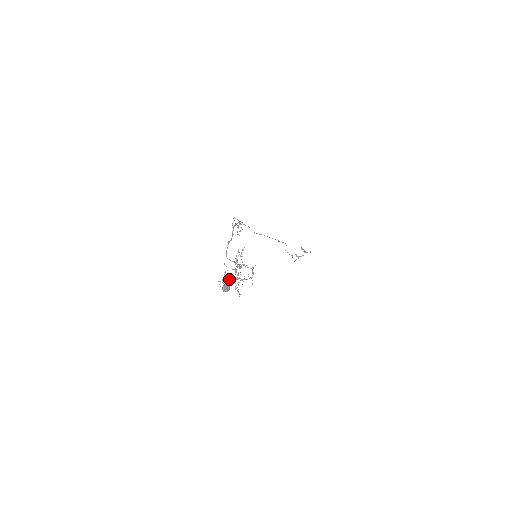
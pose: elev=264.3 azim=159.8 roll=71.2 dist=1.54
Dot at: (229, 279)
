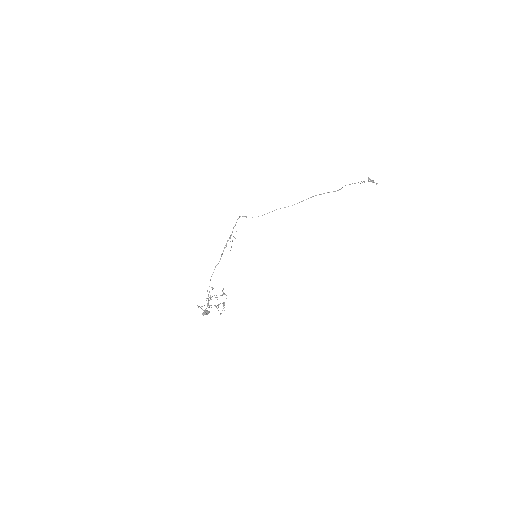
Dot at: occluded
